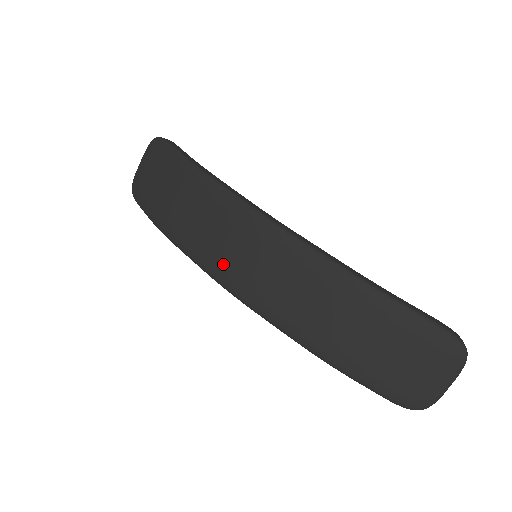
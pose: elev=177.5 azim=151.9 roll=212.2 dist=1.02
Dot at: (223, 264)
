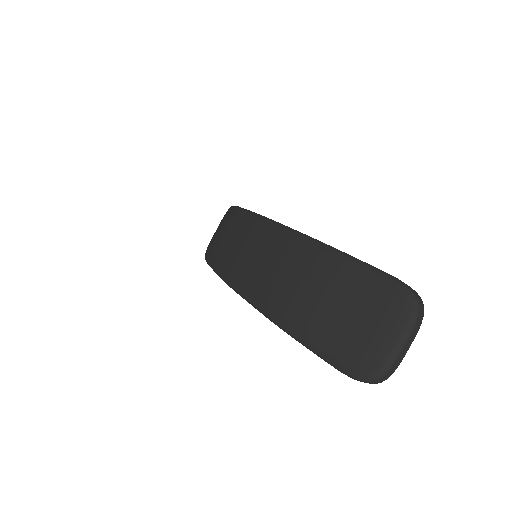
Dot at: (228, 261)
